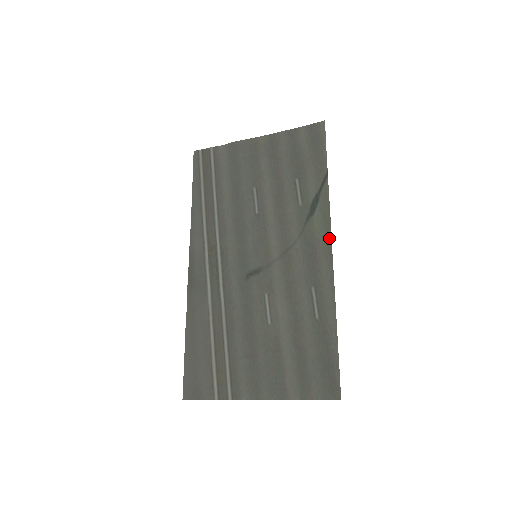
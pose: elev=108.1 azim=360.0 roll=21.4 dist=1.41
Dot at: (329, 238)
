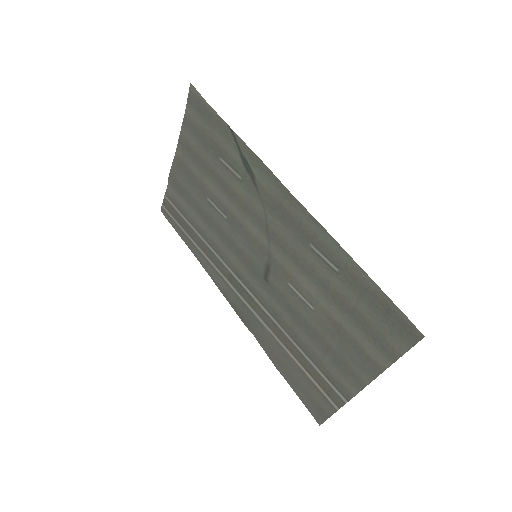
Dot at: (280, 185)
